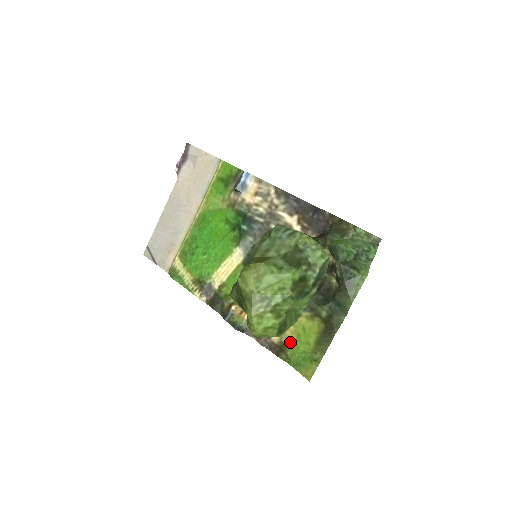
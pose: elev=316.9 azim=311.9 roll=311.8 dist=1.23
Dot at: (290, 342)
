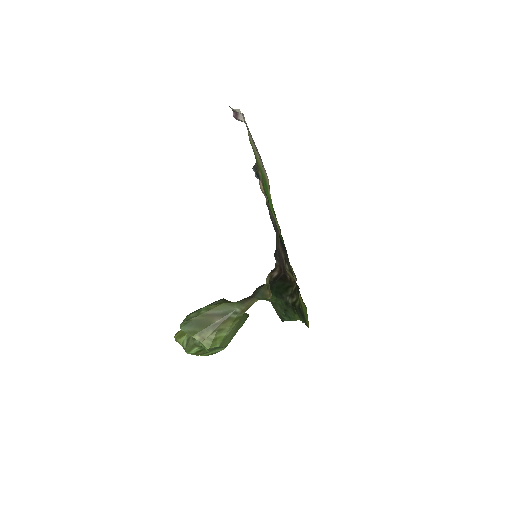
Dot at: occluded
